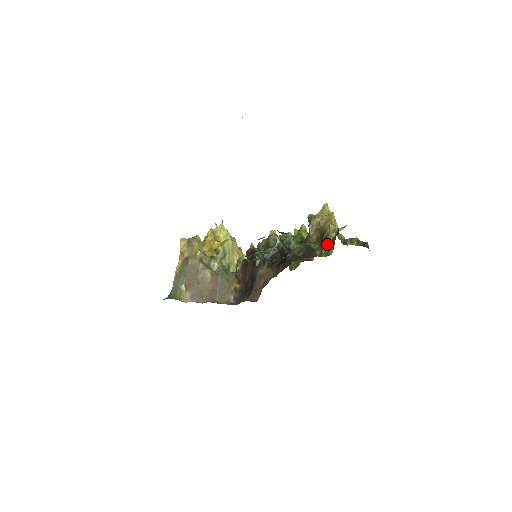
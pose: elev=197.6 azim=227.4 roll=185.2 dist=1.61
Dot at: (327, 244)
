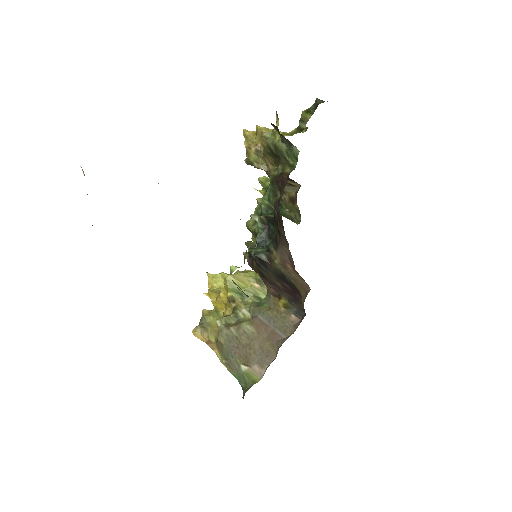
Dot at: (284, 152)
